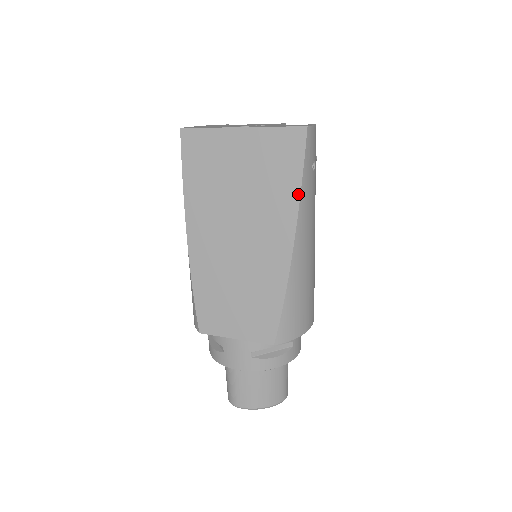
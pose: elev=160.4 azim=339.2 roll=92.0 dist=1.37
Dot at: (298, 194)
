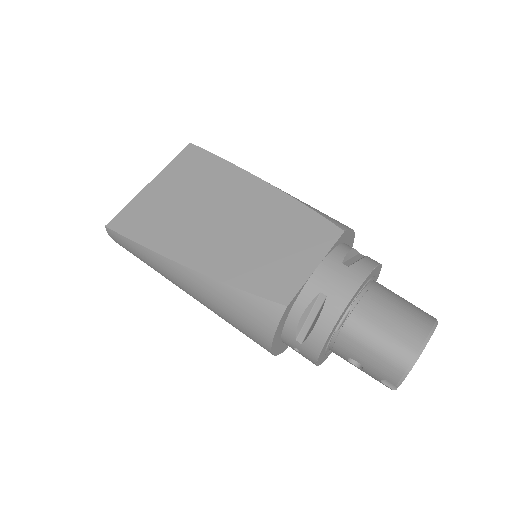
Dot at: (227, 163)
